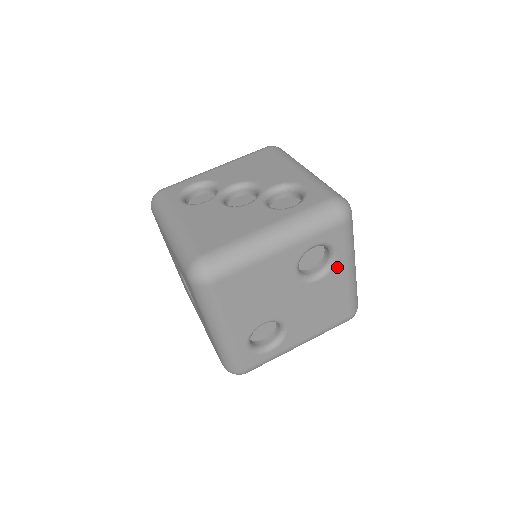
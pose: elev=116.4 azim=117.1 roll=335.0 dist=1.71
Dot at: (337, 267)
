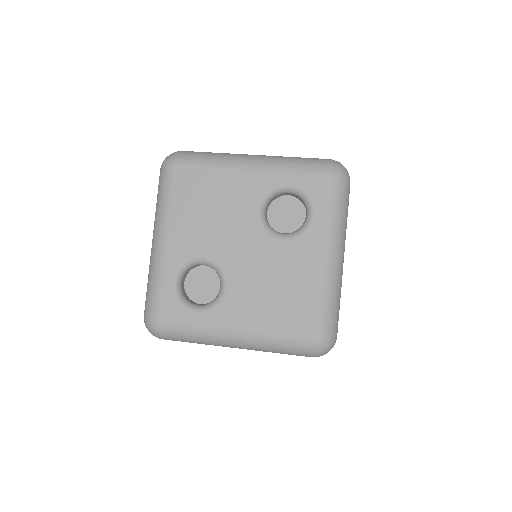
Dot at: (310, 235)
